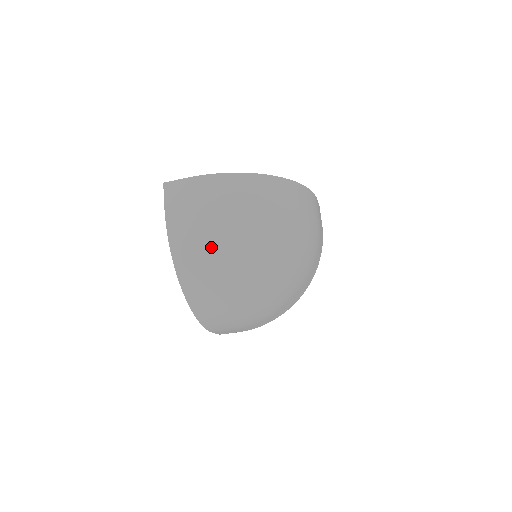
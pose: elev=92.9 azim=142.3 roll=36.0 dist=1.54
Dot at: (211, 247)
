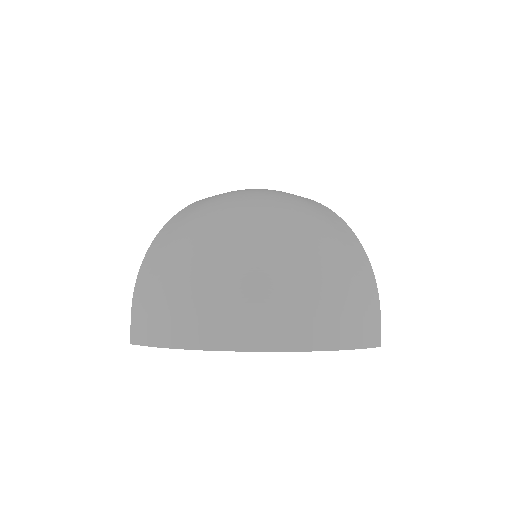
Dot at: (232, 193)
